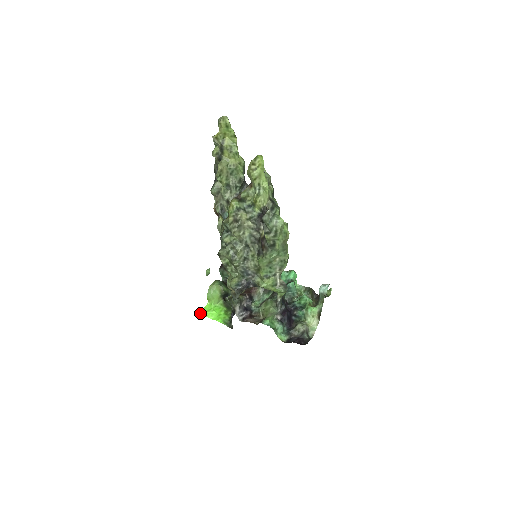
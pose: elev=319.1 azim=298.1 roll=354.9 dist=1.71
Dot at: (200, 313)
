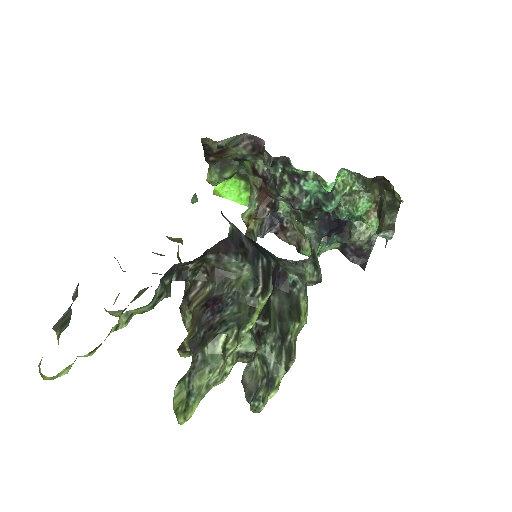
Dot at: (213, 194)
